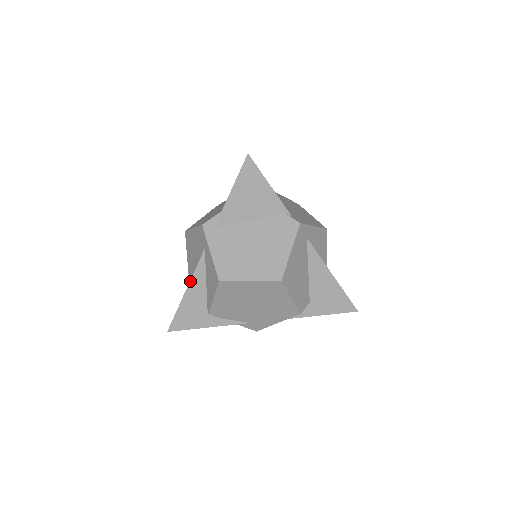
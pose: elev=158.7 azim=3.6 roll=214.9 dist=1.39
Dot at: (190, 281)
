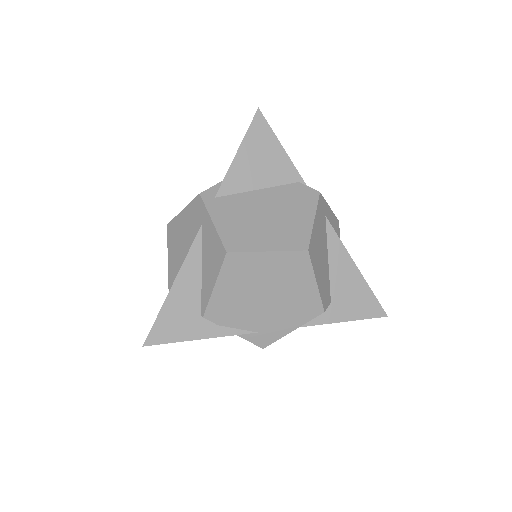
Dot at: (180, 269)
